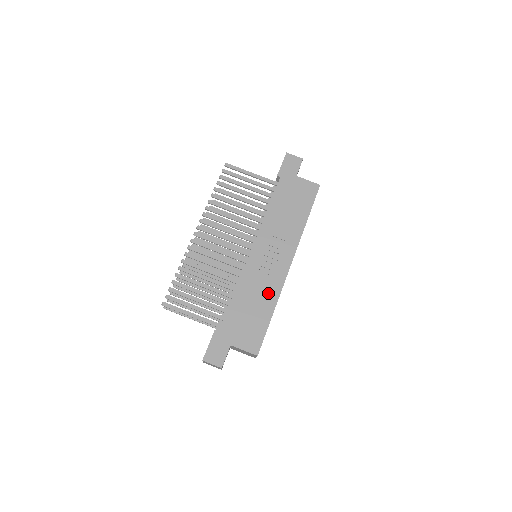
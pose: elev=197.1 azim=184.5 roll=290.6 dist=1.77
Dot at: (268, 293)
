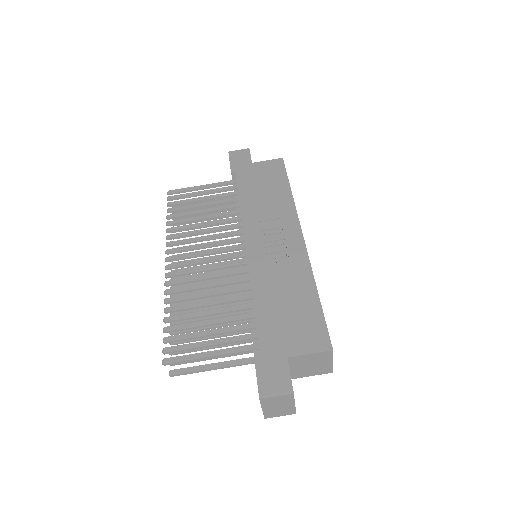
Dot at: (296, 275)
